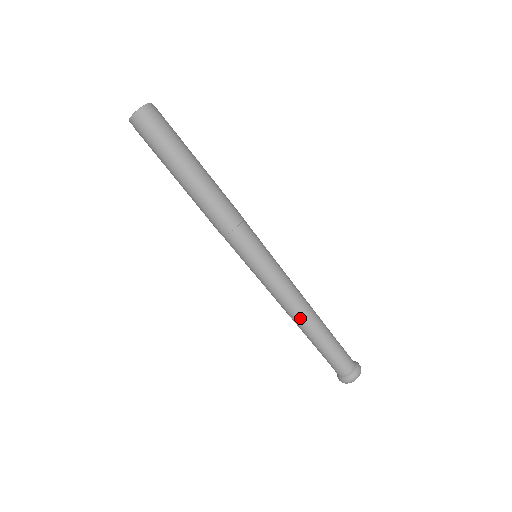
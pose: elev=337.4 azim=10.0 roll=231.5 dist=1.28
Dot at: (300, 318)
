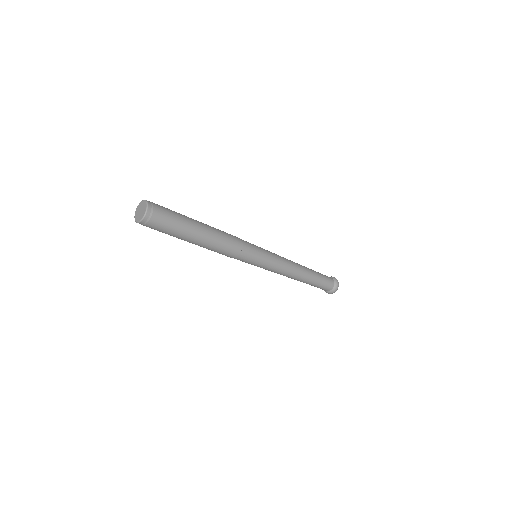
Dot at: (299, 274)
